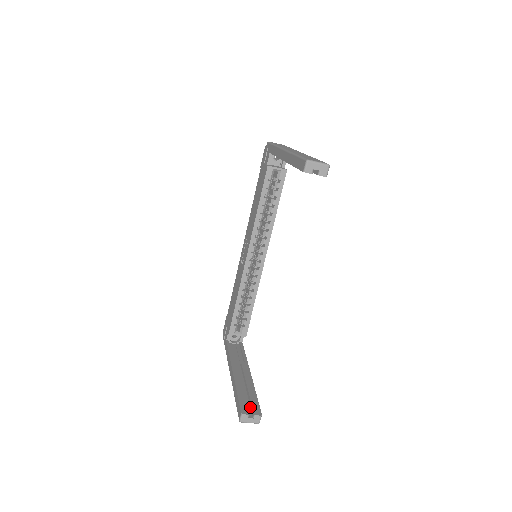
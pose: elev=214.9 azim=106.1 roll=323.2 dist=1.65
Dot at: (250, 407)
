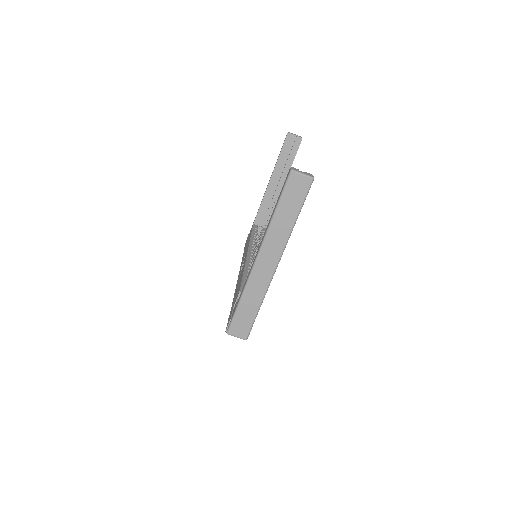
Dot at: occluded
